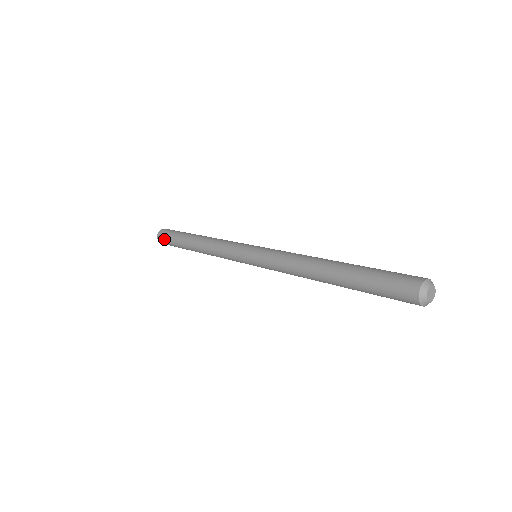
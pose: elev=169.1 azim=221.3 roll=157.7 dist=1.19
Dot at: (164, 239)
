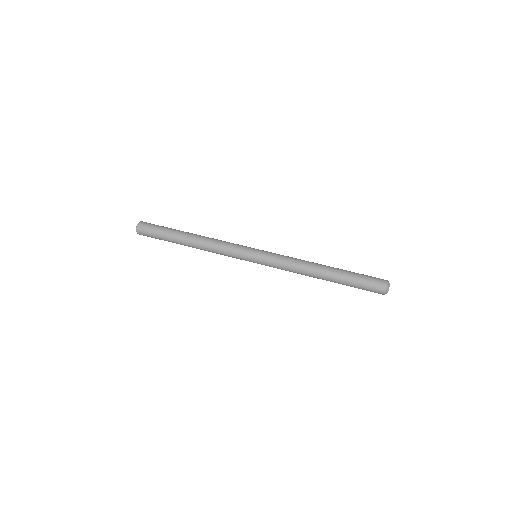
Dot at: (147, 233)
